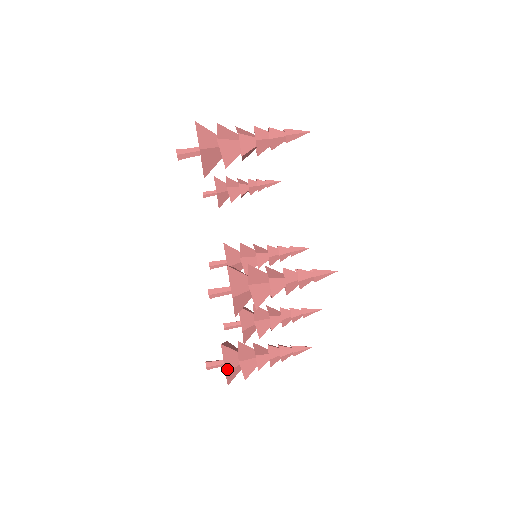
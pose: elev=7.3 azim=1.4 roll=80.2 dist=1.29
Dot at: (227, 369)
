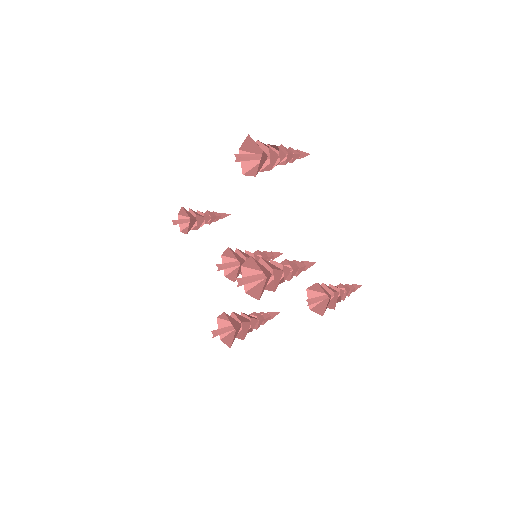
Dot at: (329, 297)
